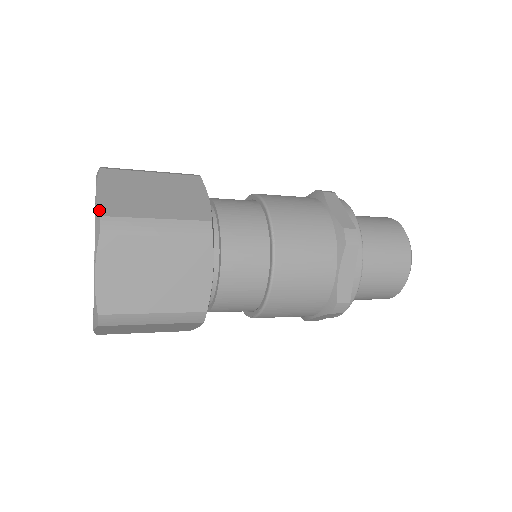
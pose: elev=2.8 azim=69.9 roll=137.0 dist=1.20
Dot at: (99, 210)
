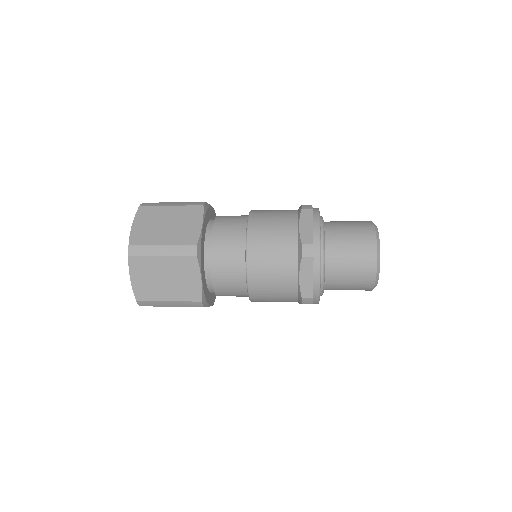
Dot at: (129, 240)
